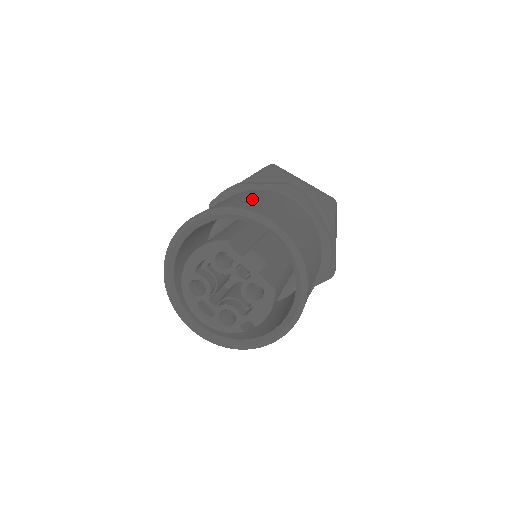
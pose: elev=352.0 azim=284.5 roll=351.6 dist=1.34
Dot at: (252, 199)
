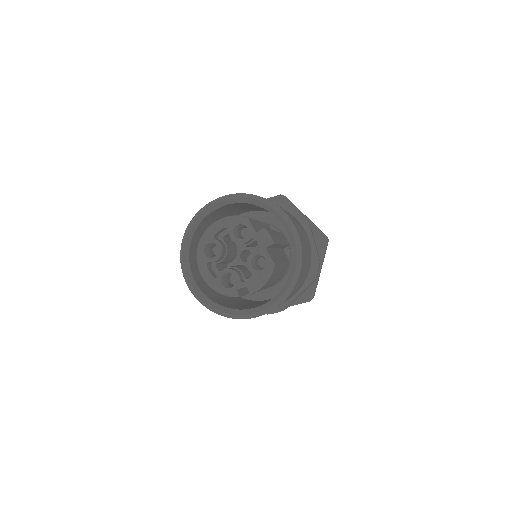
Dot at: occluded
